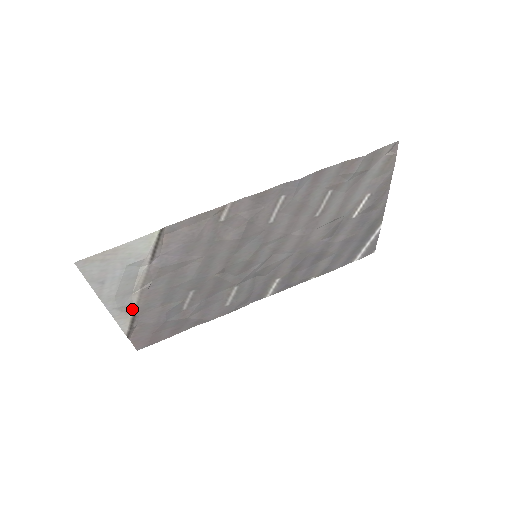
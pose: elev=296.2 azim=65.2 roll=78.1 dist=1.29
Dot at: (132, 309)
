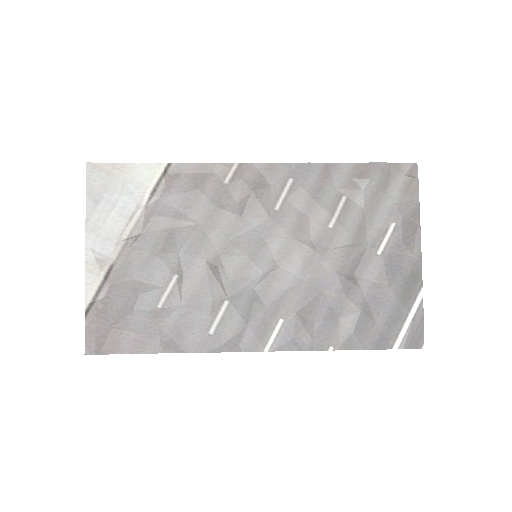
Dot at: (108, 267)
